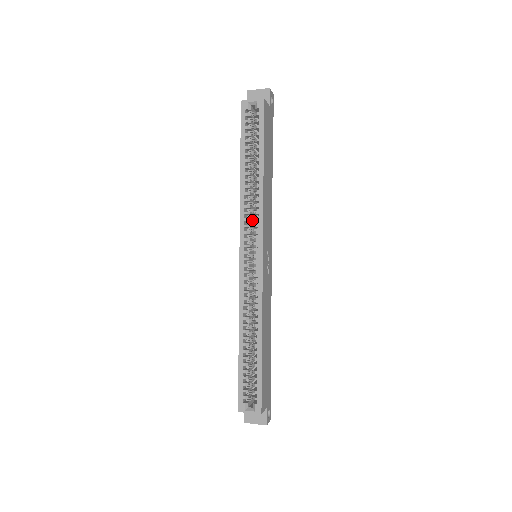
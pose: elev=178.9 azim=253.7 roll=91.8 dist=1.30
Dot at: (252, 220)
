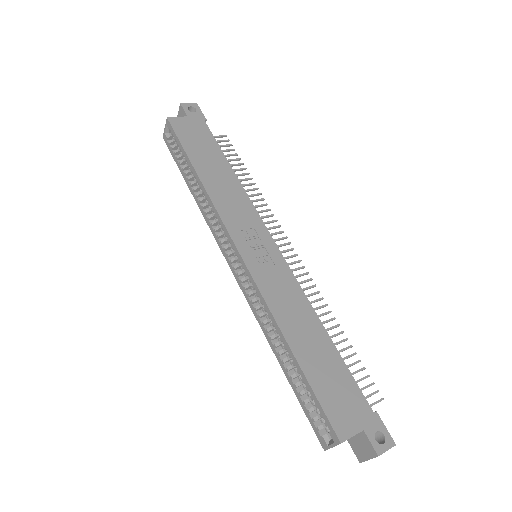
Dot at: occluded
